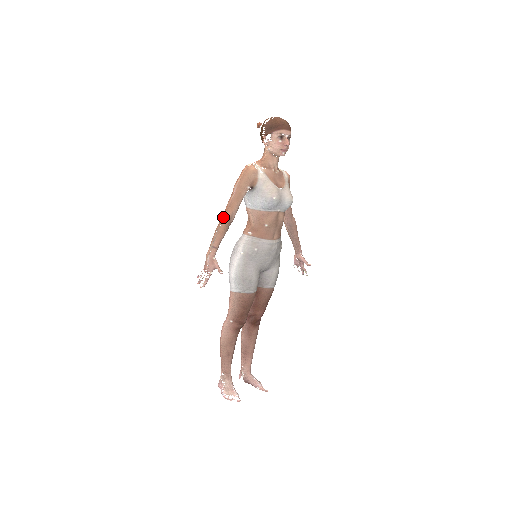
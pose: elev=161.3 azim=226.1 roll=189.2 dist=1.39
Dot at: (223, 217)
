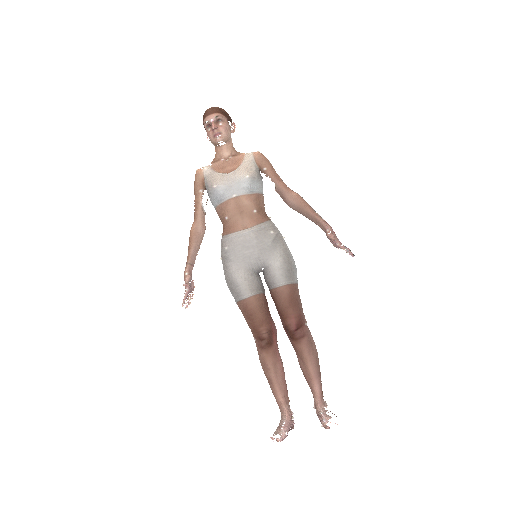
Dot at: (191, 231)
